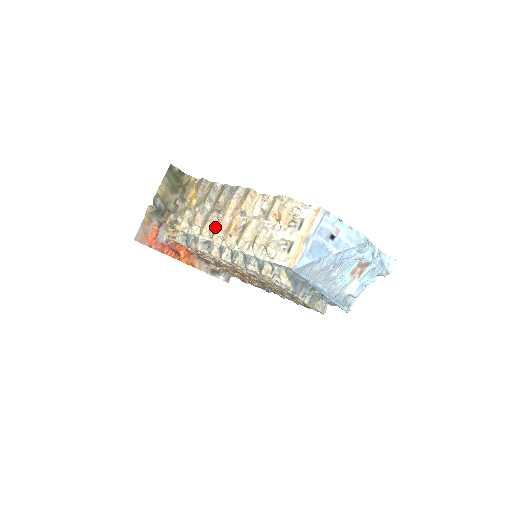
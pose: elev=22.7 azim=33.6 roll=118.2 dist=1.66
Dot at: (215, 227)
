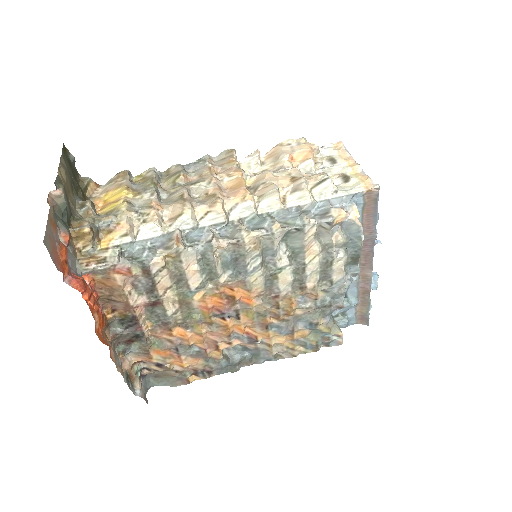
Dot at: (204, 199)
